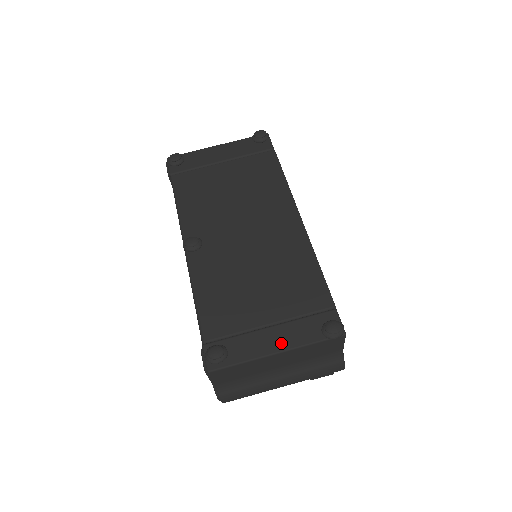
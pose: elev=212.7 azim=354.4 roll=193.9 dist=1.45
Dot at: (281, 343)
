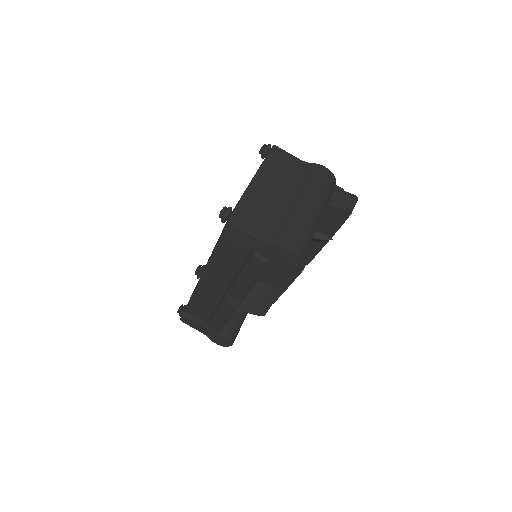
Dot at: occluded
